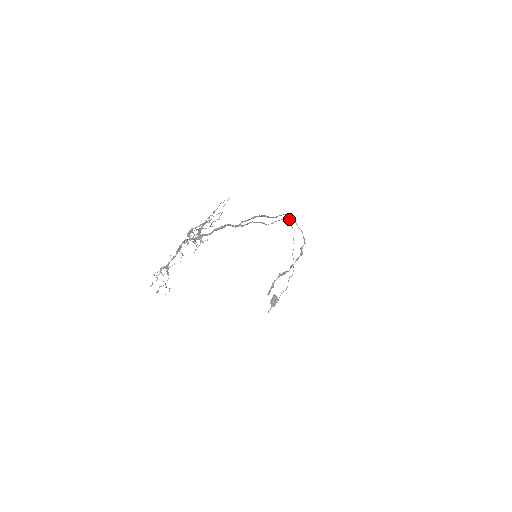
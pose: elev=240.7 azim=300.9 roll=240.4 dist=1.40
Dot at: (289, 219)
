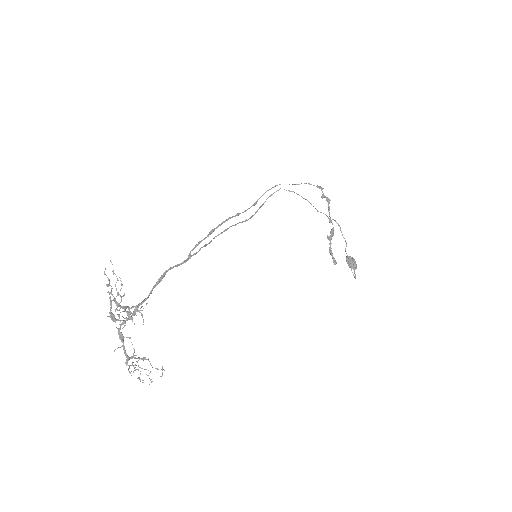
Dot at: (279, 189)
